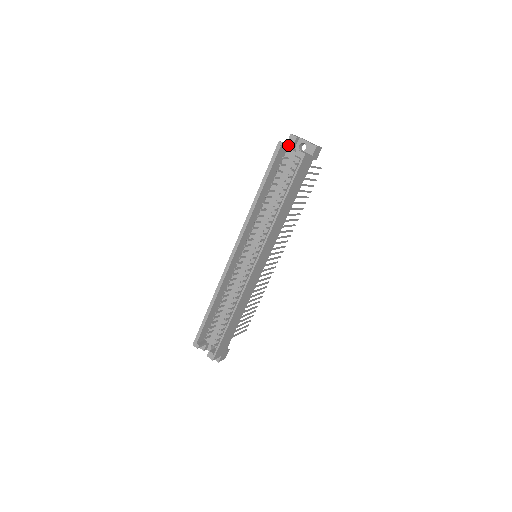
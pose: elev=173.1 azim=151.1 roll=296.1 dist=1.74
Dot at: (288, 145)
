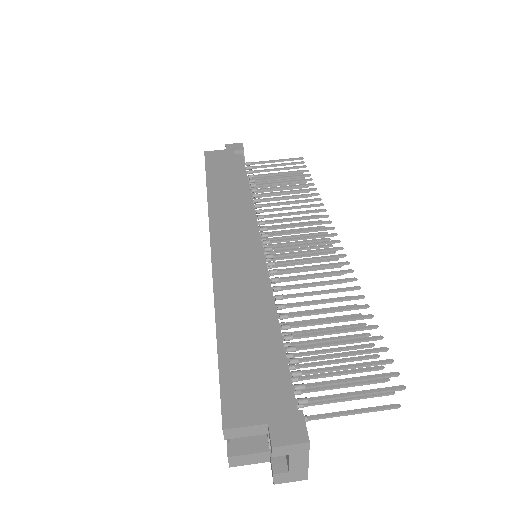
Dot at: (244, 436)
